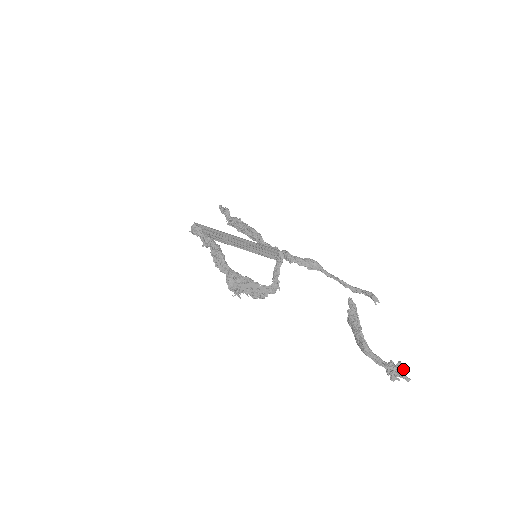
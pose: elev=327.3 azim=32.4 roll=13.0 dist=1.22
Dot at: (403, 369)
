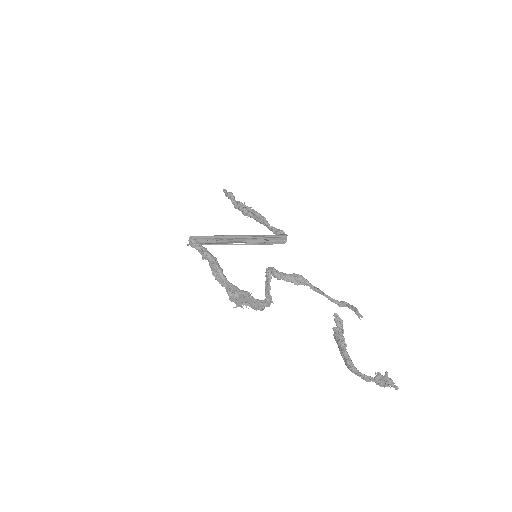
Dot at: (390, 380)
